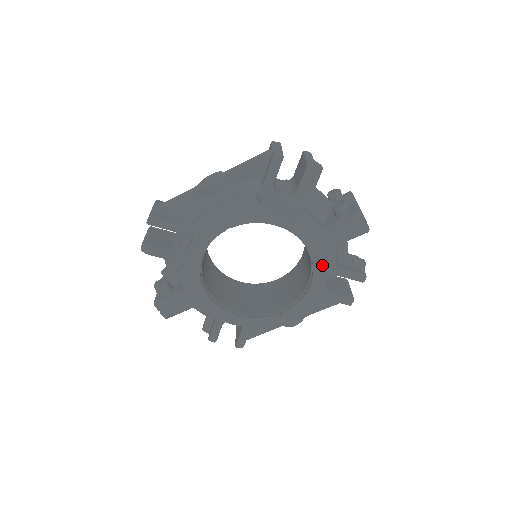
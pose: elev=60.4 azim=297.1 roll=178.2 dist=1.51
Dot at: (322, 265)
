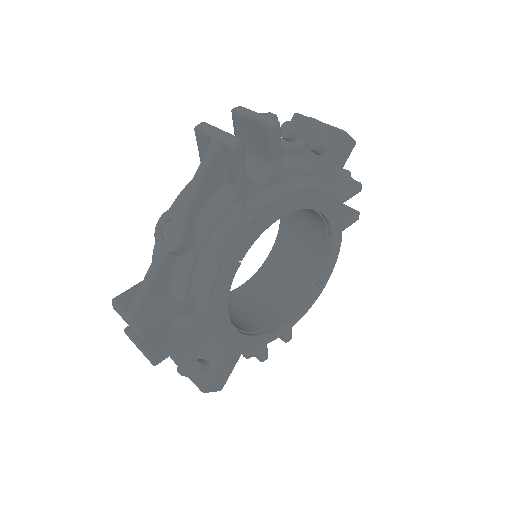
Dot at: (335, 212)
